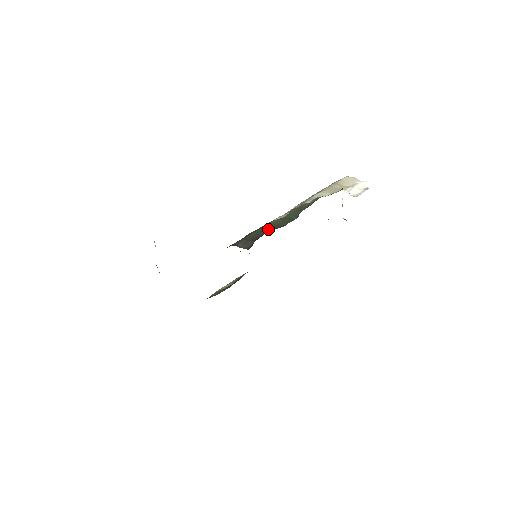
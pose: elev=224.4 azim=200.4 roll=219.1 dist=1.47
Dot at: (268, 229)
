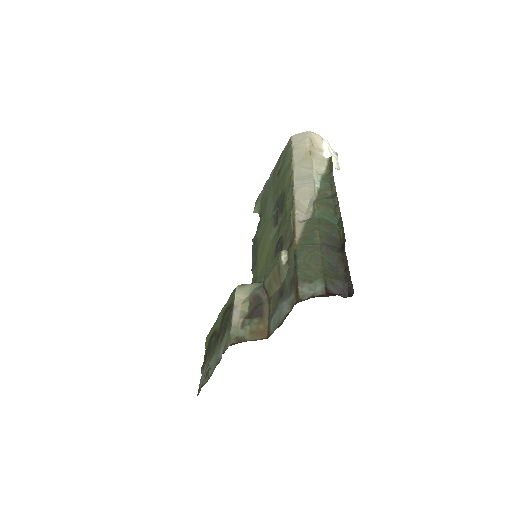
Dot at: (332, 251)
